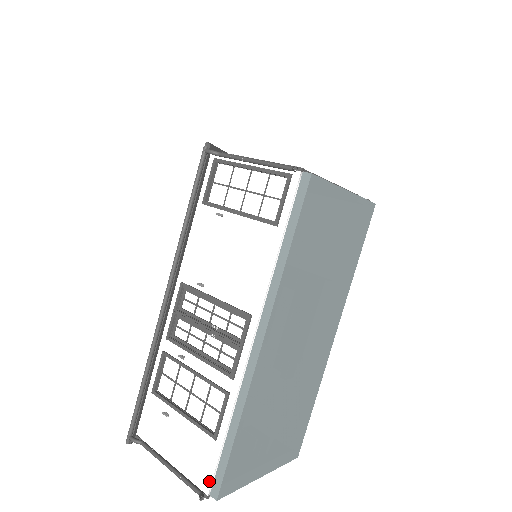
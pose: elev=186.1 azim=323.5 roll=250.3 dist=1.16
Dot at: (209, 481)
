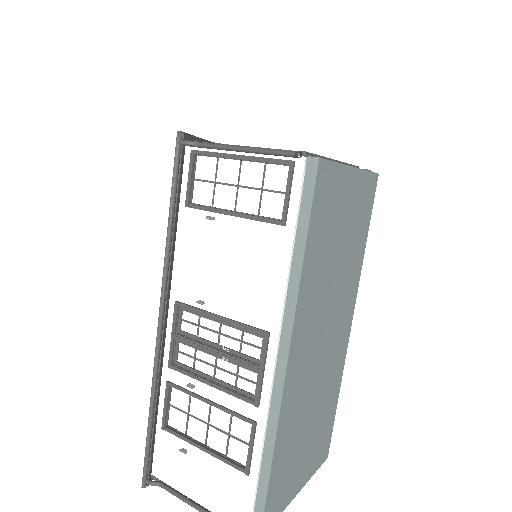
Dot at: out of frame
